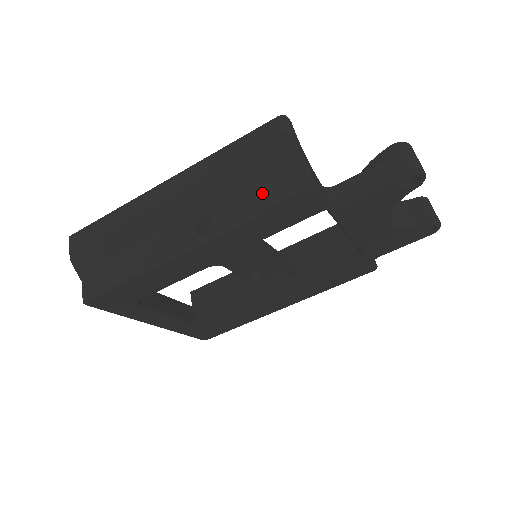
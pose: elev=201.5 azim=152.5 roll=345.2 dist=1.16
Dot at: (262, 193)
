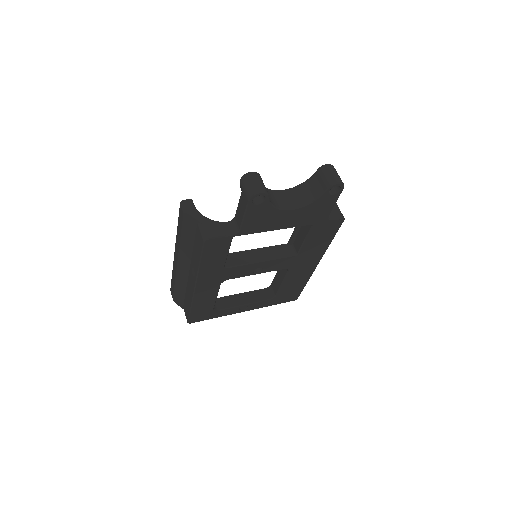
Dot at: (197, 248)
